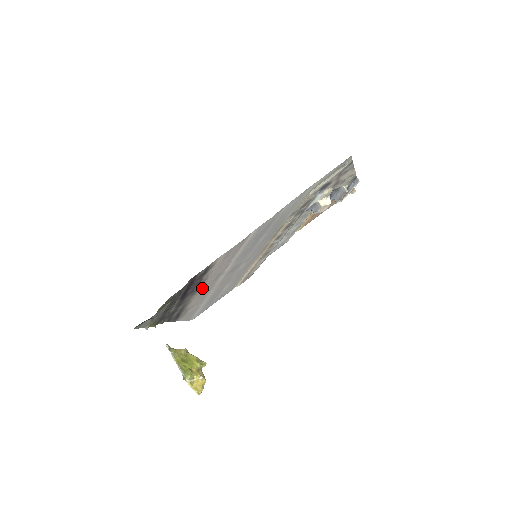
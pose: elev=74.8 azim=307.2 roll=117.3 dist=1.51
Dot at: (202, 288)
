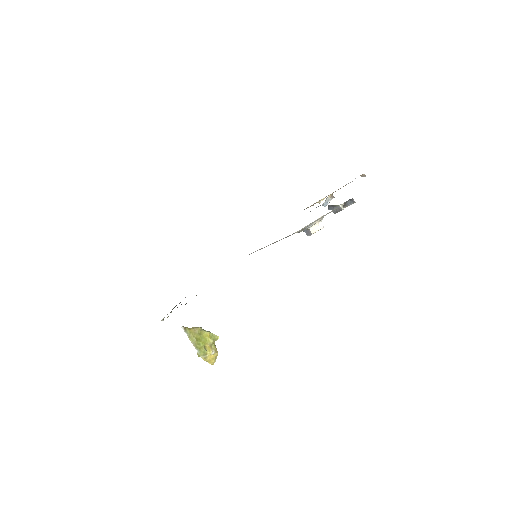
Dot at: occluded
